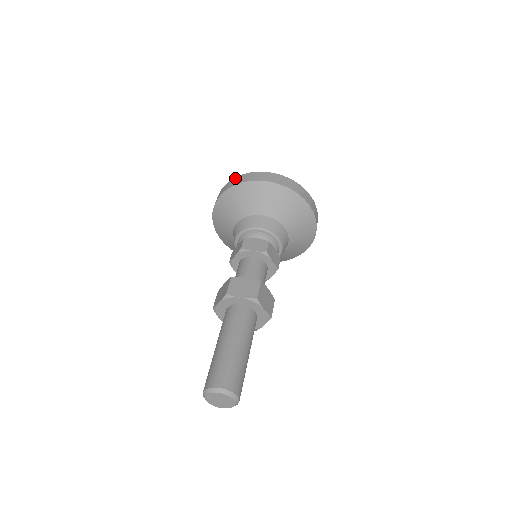
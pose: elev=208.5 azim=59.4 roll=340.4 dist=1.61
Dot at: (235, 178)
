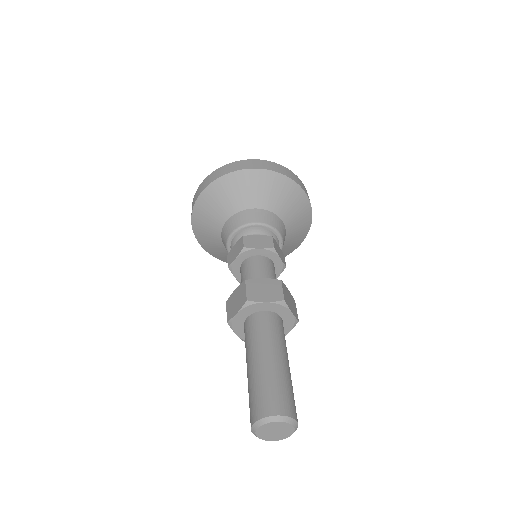
Dot at: (217, 170)
